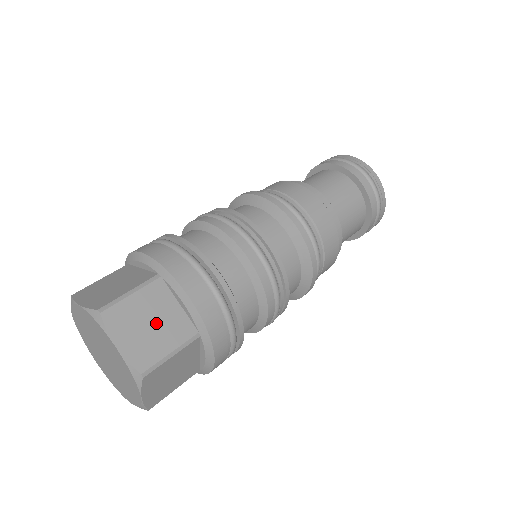
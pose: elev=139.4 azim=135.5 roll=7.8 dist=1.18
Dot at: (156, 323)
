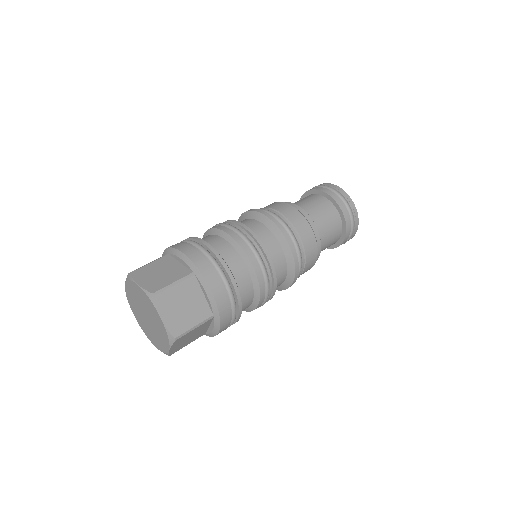
Dot at: (164, 272)
